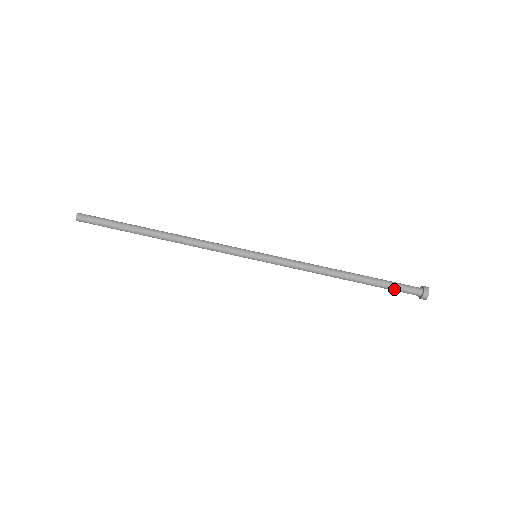
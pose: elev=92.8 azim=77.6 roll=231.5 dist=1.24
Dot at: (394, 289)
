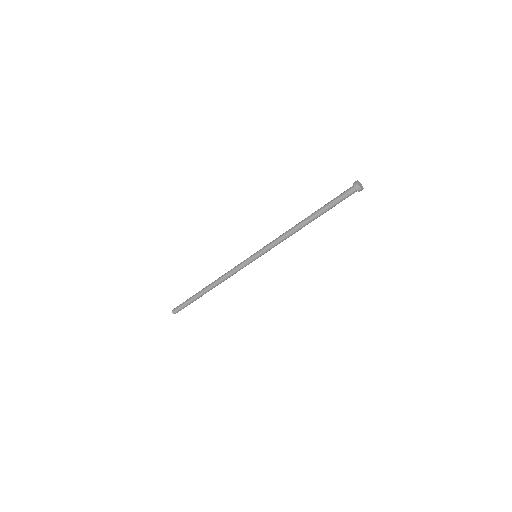
Dot at: (338, 202)
